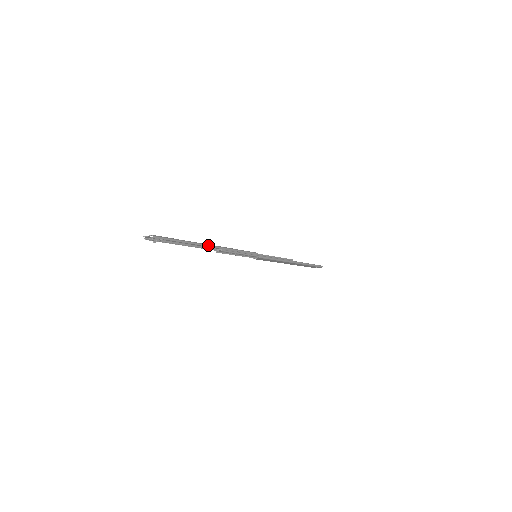
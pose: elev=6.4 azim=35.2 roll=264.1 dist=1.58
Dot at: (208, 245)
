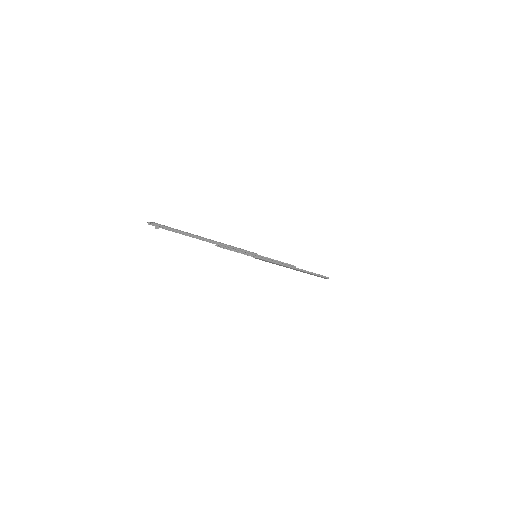
Dot at: (206, 239)
